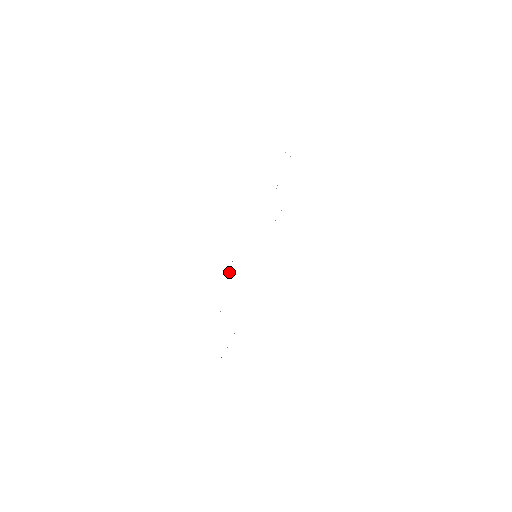
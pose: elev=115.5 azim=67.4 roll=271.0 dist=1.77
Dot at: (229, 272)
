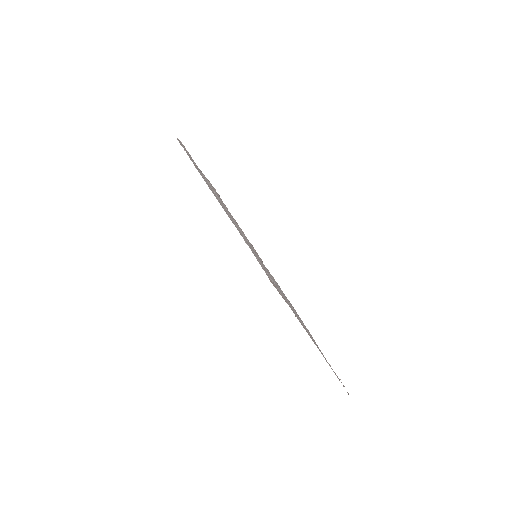
Dot at: occluded
